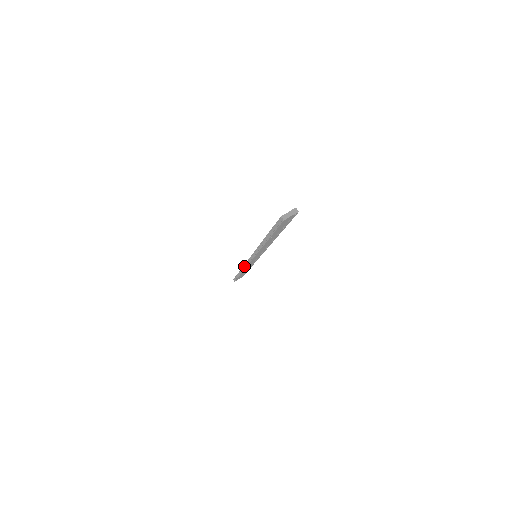
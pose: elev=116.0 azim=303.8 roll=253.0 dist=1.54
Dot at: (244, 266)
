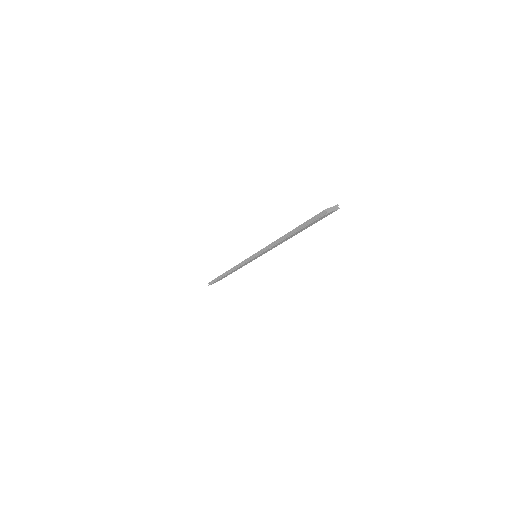
Dot at: (235, 267)
